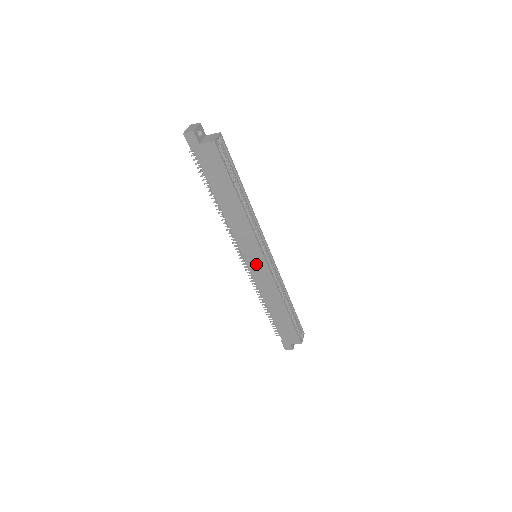
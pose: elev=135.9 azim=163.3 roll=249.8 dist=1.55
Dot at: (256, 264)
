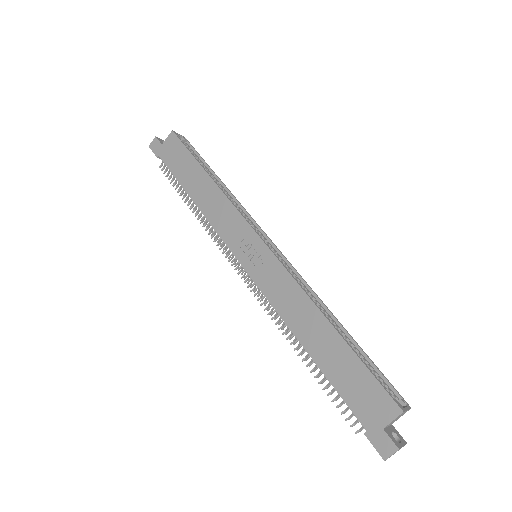
Dot at: (254, 258)
